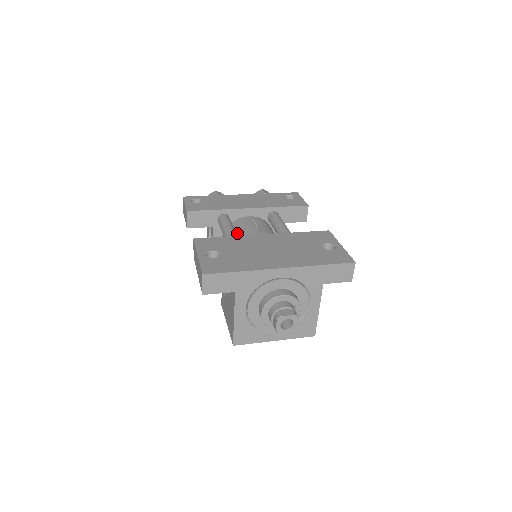
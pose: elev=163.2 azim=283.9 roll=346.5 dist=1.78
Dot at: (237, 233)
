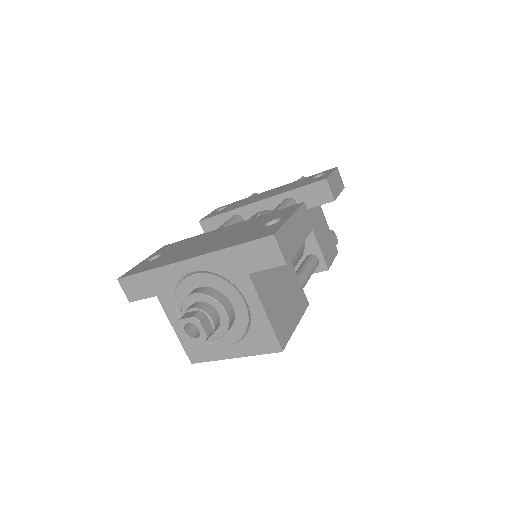
Dot at: occluded
